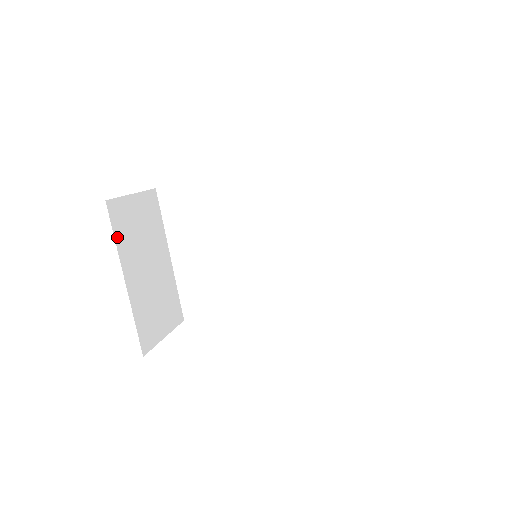
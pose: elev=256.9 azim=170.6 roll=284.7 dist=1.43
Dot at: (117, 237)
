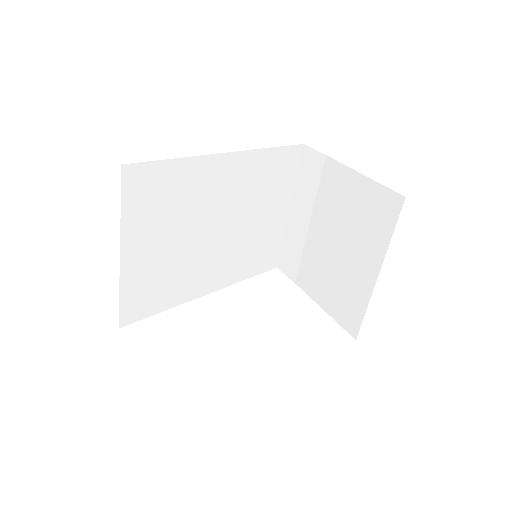
Dot at: occluded
